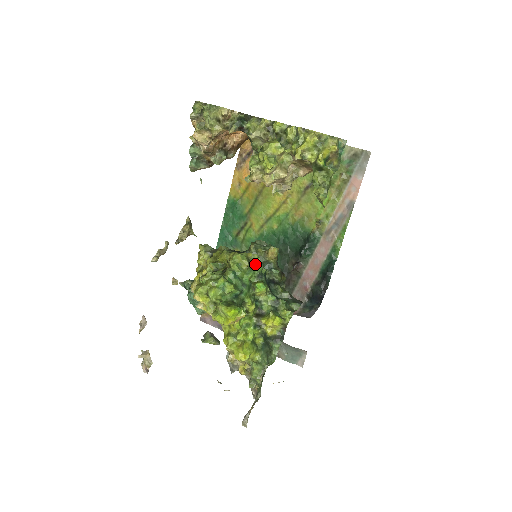
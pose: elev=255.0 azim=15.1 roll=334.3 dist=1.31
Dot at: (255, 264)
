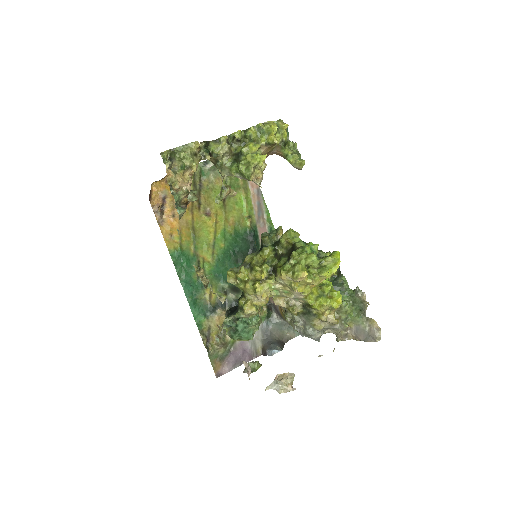
Dot at: occluded
